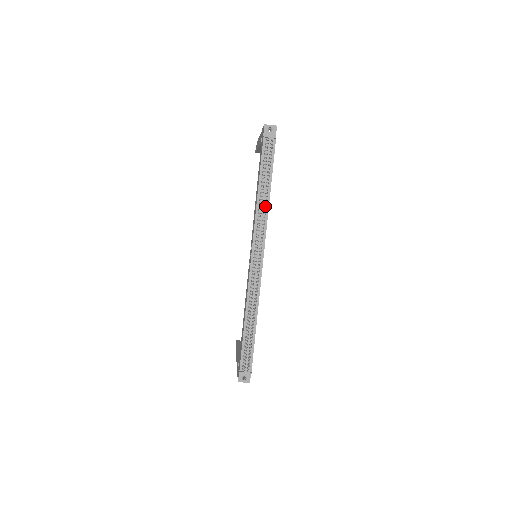
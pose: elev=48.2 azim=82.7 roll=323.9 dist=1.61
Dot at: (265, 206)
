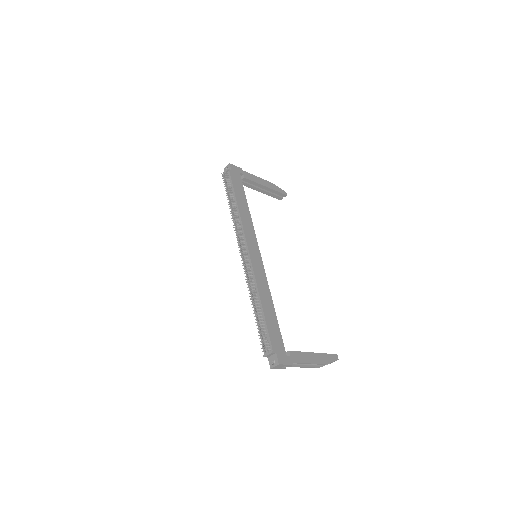
Dot at: (237, 215)
